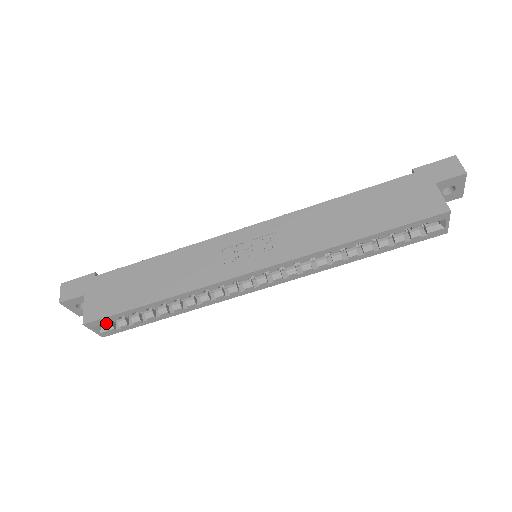
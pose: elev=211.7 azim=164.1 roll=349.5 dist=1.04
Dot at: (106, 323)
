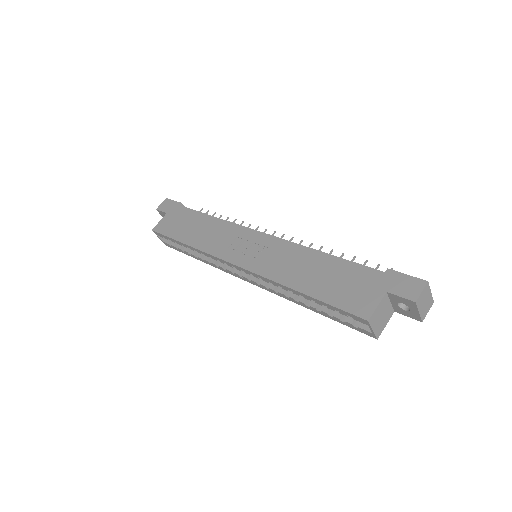
Dot at: occluded
